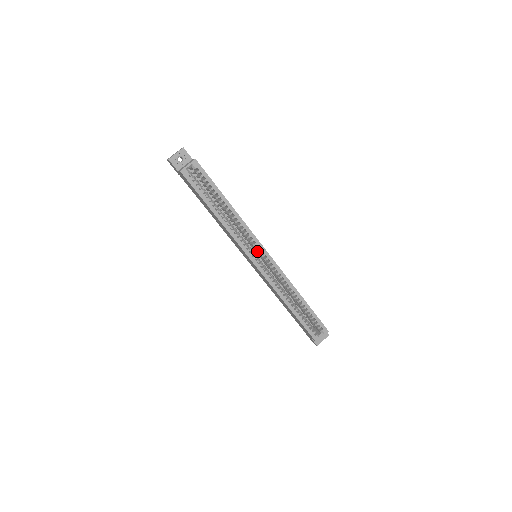
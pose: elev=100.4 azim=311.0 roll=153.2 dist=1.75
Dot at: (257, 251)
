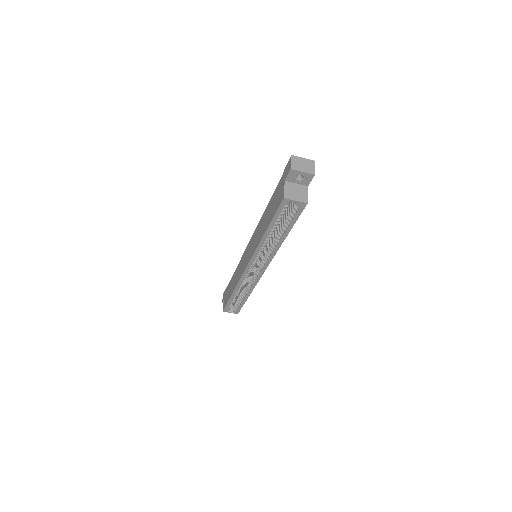
Dot at: (260, 262)
